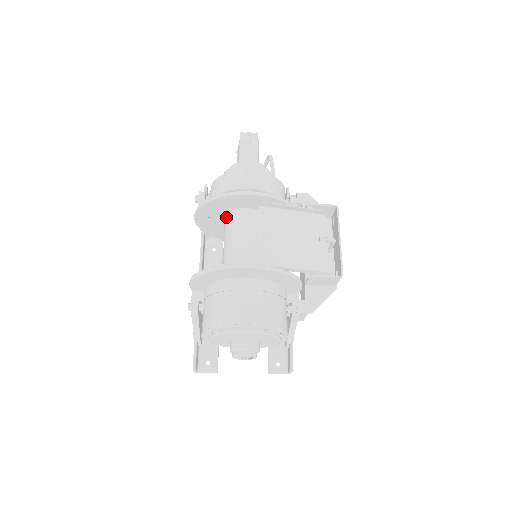
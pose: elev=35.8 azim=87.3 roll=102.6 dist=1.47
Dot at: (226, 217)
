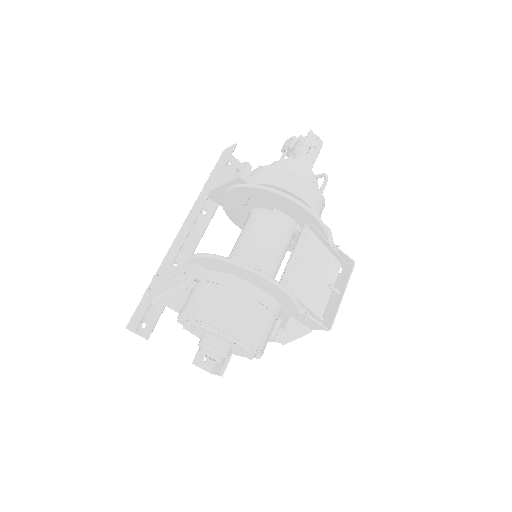
Dot at: (263, 209)
